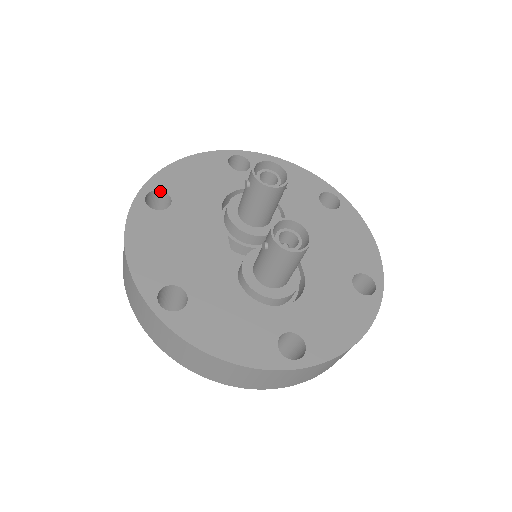
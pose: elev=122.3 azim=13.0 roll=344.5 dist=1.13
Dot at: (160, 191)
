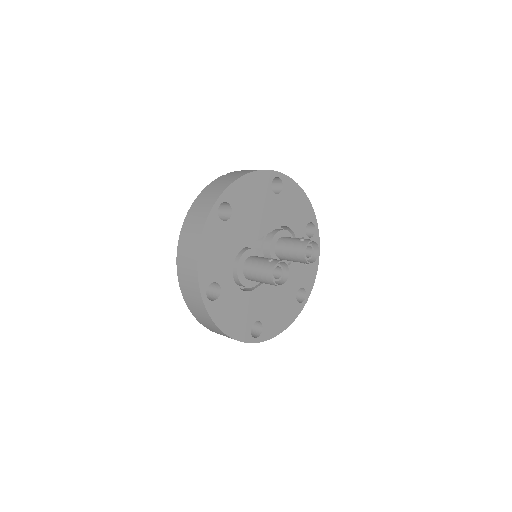
Dot at: (283, 185)
